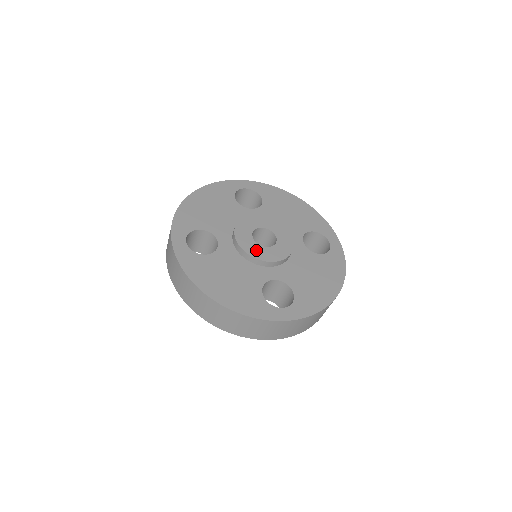
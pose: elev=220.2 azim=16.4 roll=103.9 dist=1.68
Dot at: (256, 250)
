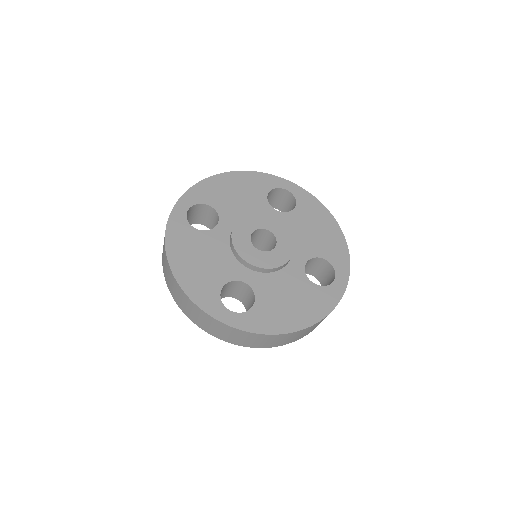
Dot at: (245, 247)
